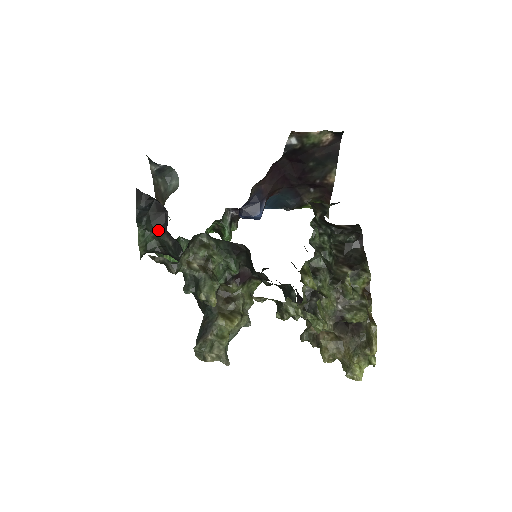
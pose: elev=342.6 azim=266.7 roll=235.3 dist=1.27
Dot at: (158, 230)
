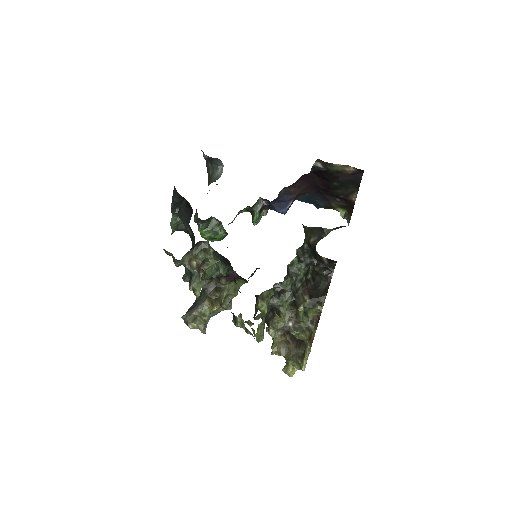
Dot at: (185, 220)
